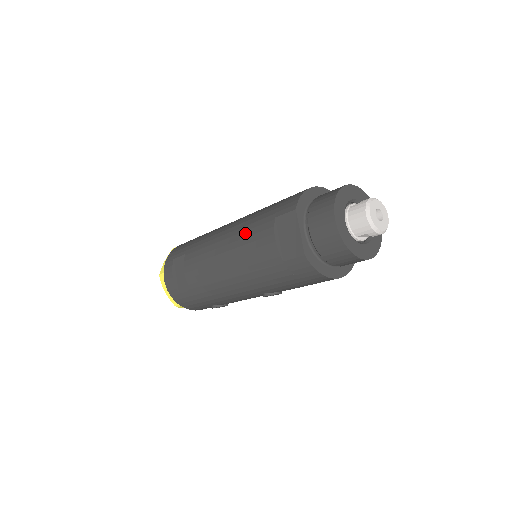
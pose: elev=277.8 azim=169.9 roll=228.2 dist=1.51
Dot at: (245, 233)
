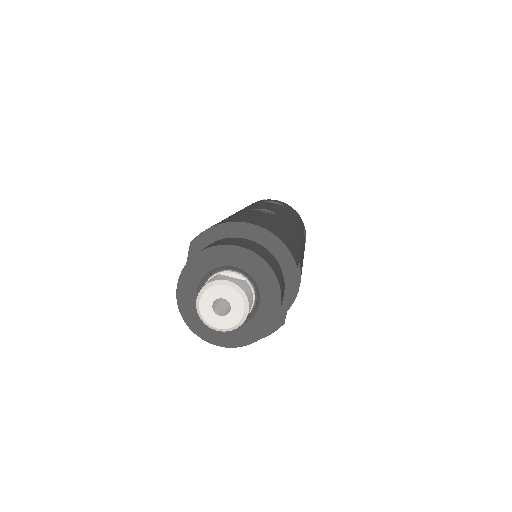
Dot at: occluded
